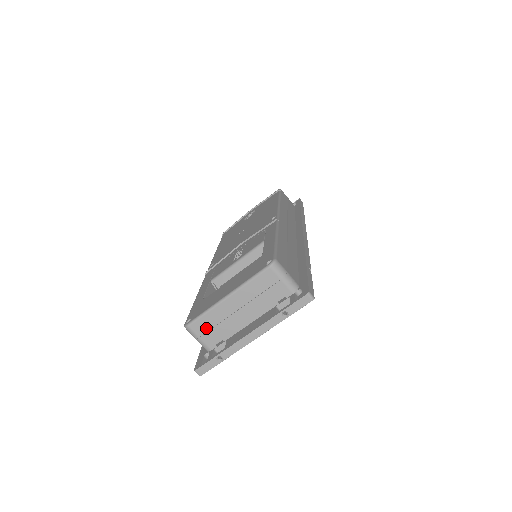
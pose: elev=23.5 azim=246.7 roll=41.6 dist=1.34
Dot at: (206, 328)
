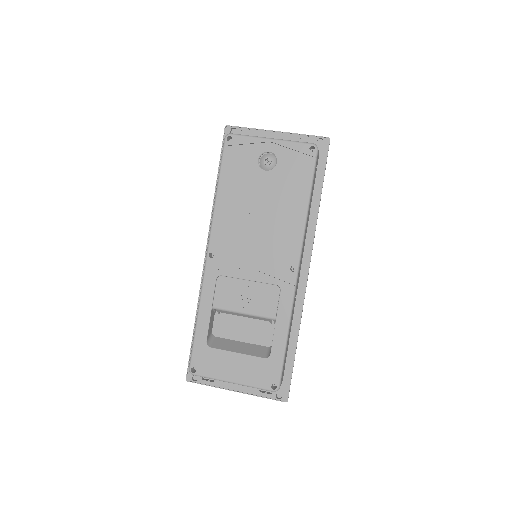
Dot at: occluded
